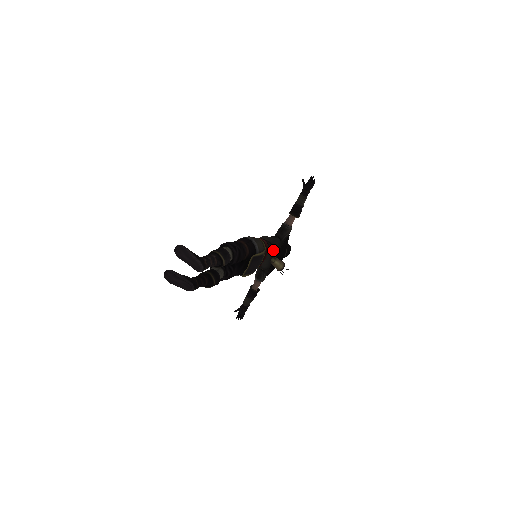
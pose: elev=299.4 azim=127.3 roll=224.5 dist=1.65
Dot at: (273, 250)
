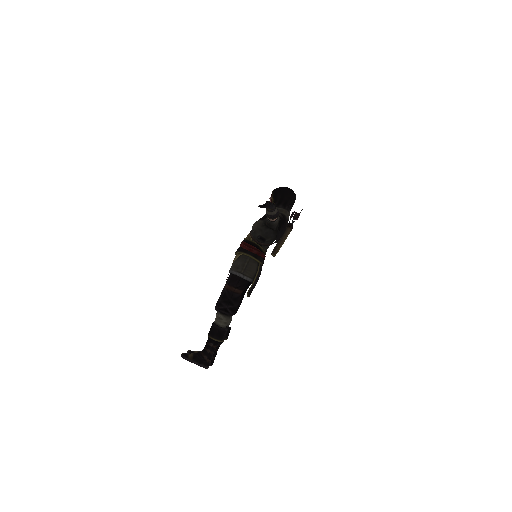
Dot at: (269, 244)
